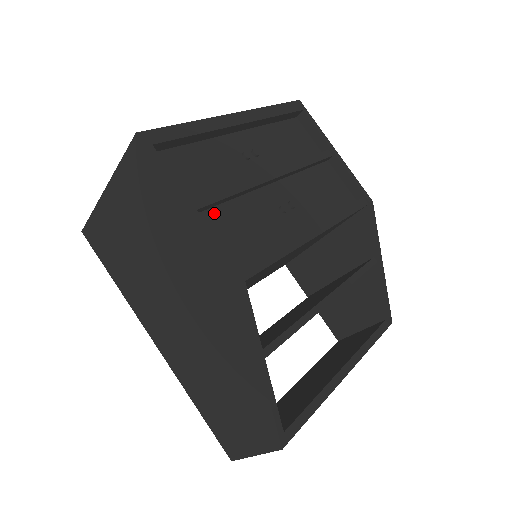
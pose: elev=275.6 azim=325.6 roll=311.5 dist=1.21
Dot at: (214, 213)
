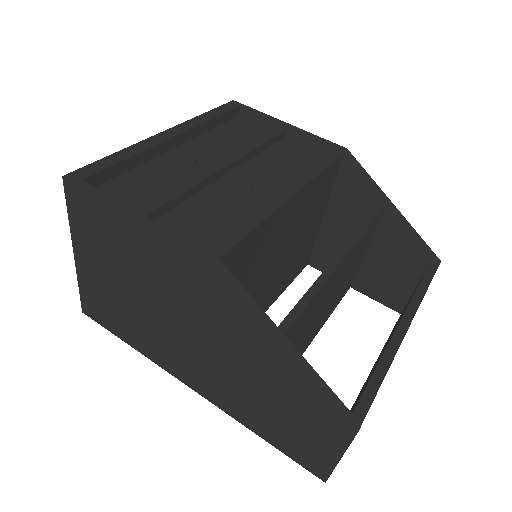
Dot at: (170, 216)
